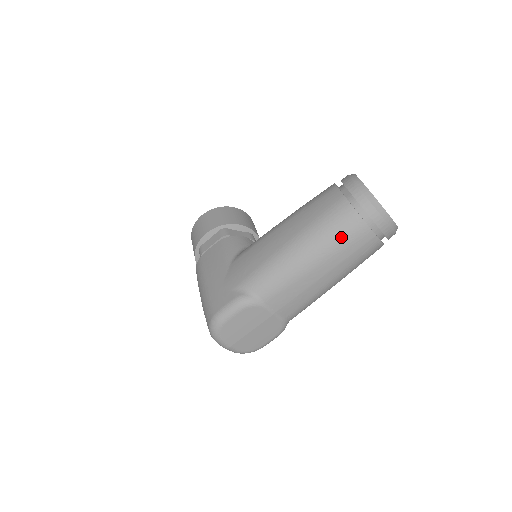
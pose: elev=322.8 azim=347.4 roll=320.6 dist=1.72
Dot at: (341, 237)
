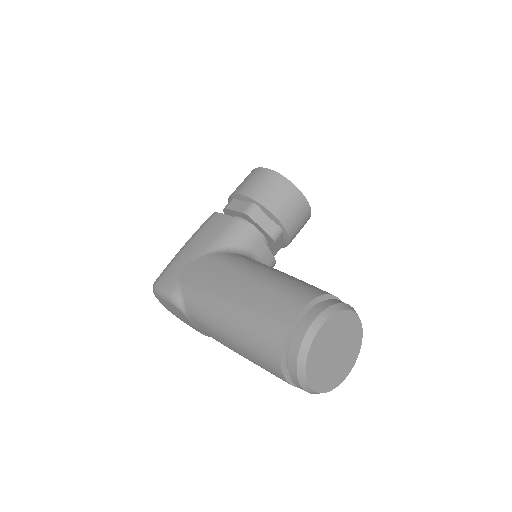
Dot at: (257, 351)
